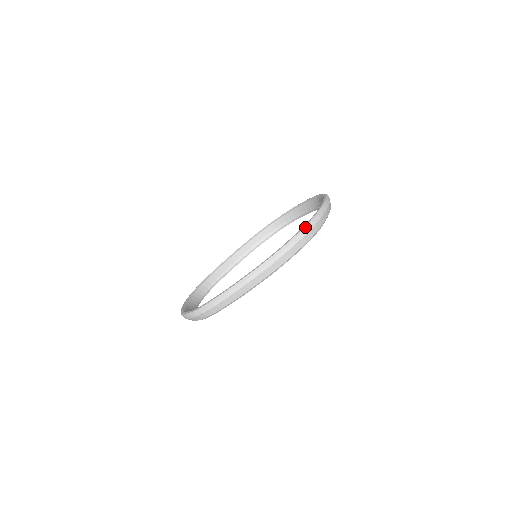
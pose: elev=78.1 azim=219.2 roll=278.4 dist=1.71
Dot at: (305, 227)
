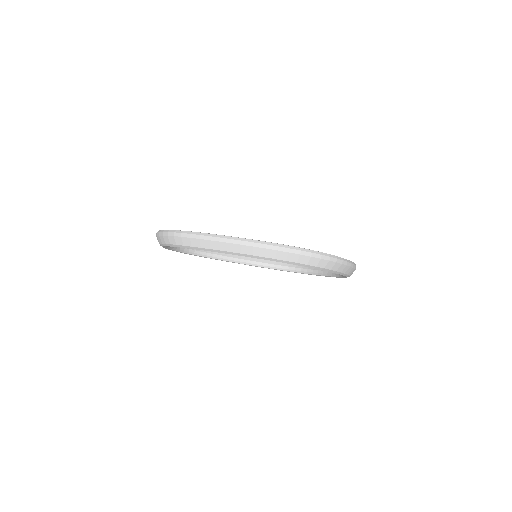
Dot at: (319, 252)
